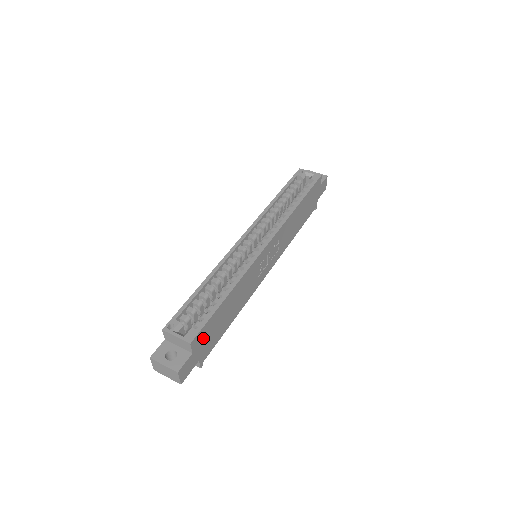
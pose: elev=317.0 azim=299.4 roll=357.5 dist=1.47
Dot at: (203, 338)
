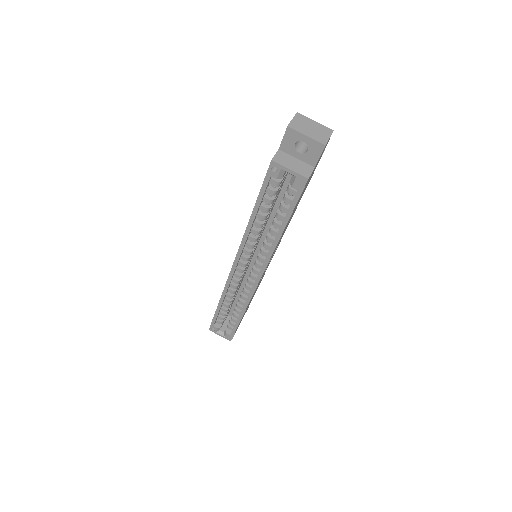
Dot at: occluded
